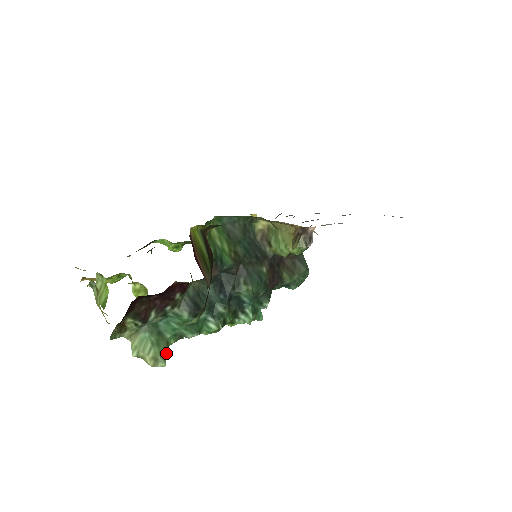
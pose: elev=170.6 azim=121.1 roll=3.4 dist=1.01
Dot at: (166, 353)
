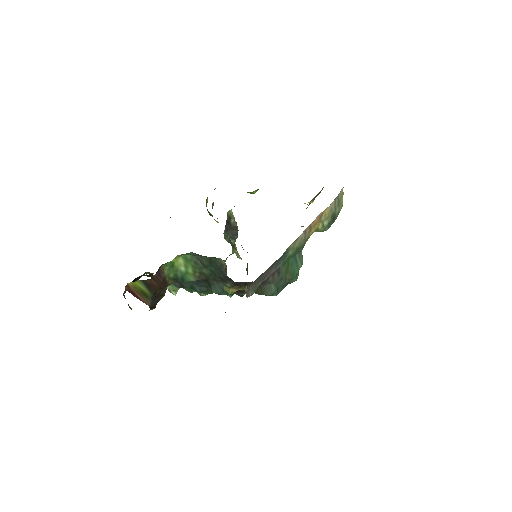
Dot at: (178, 289)
